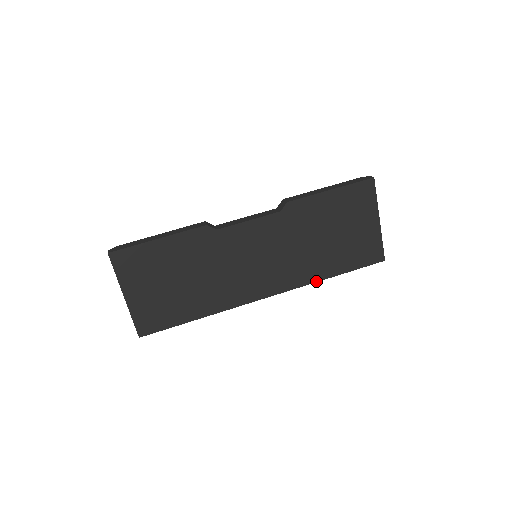
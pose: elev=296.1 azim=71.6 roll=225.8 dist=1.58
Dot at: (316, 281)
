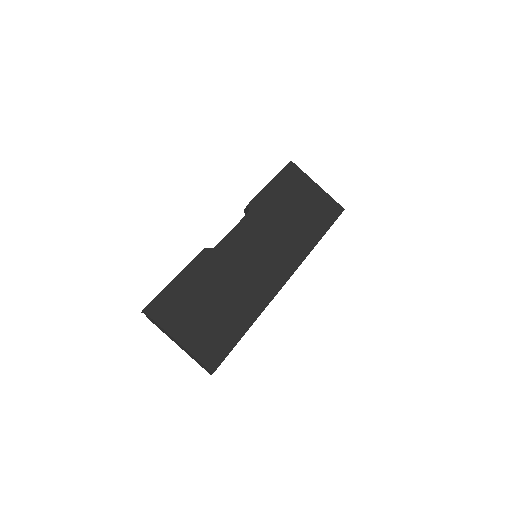
Dot at: (312, 249)
